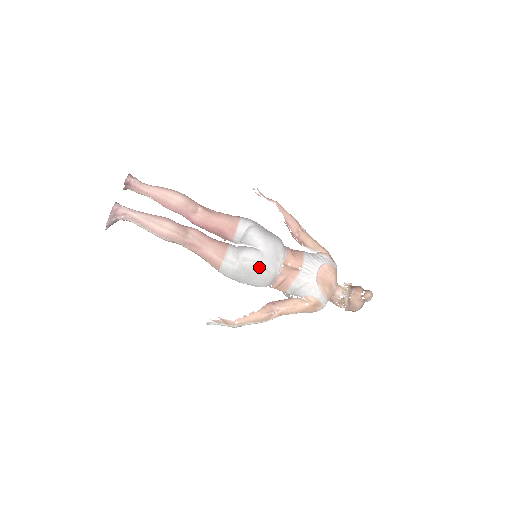
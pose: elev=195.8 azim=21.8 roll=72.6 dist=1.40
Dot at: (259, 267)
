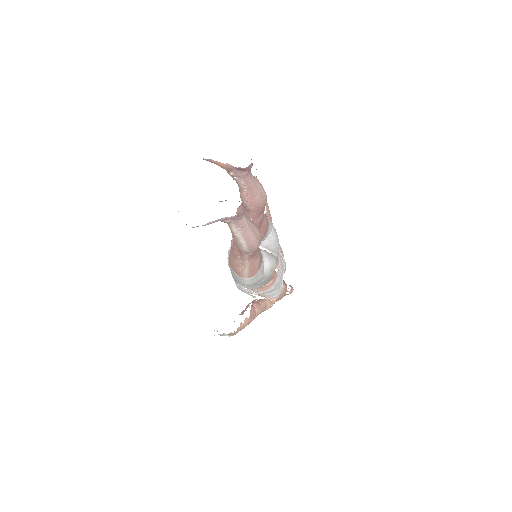
Dot at: occluded
